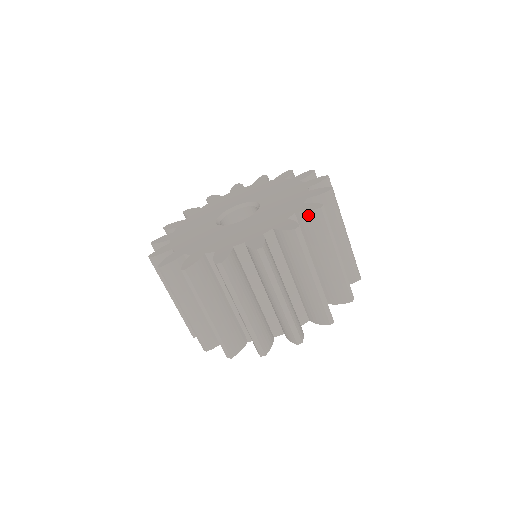
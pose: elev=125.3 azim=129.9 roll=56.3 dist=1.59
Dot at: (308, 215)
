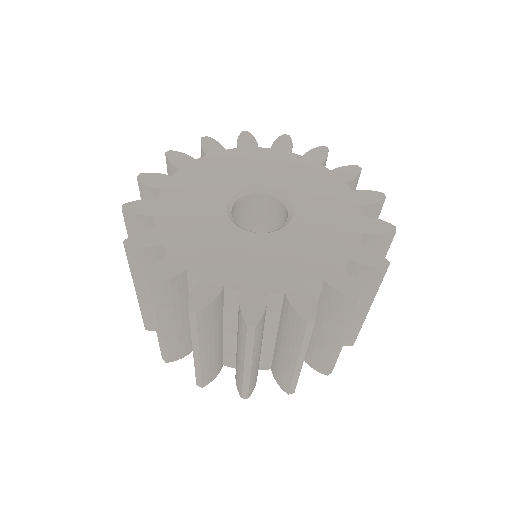
Dot at: (292, 311)
